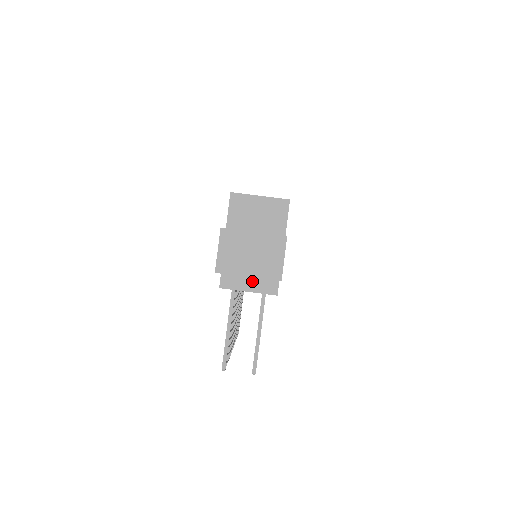
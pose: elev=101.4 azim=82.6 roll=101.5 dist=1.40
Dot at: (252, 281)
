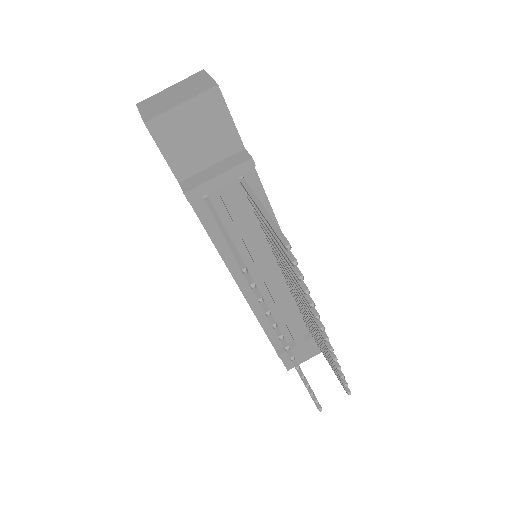
Dot at: (217, 168)
